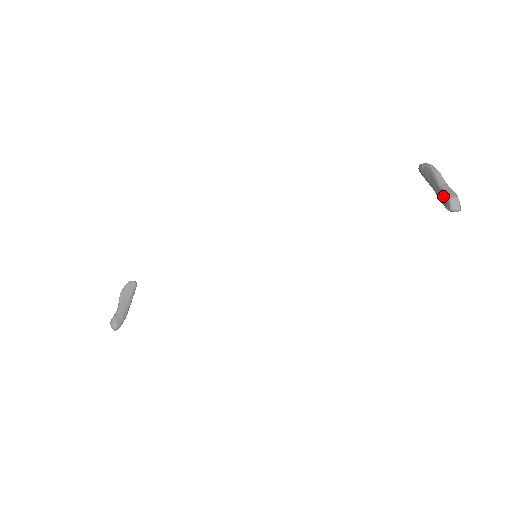
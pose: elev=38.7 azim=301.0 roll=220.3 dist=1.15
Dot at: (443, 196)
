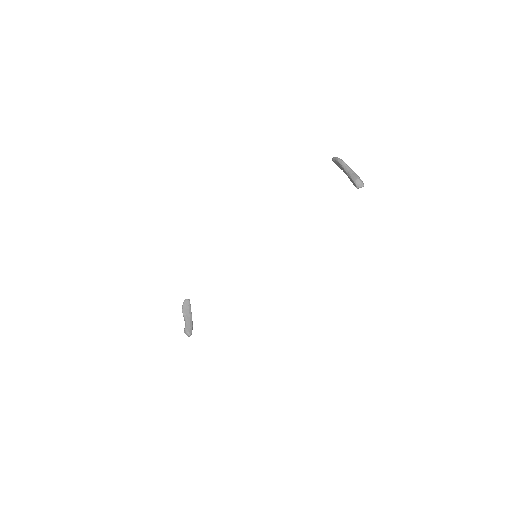
Dot at: (351, 180)
